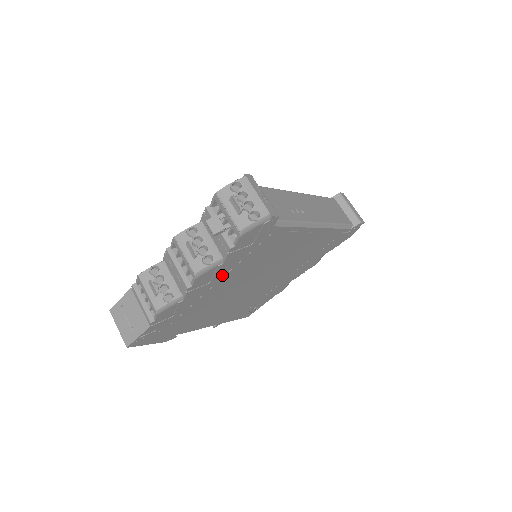
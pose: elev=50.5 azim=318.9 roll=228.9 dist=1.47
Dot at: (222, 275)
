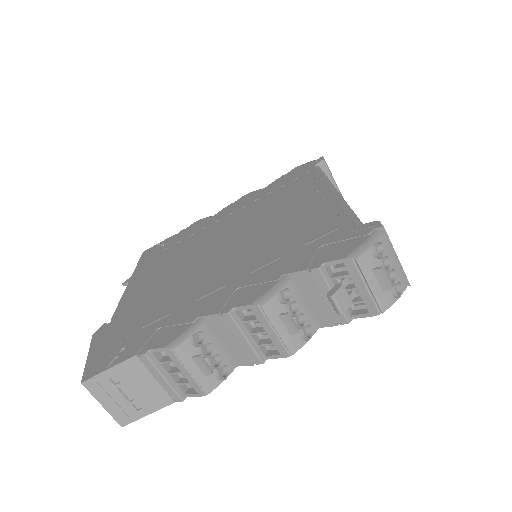
Dot at: occluded
